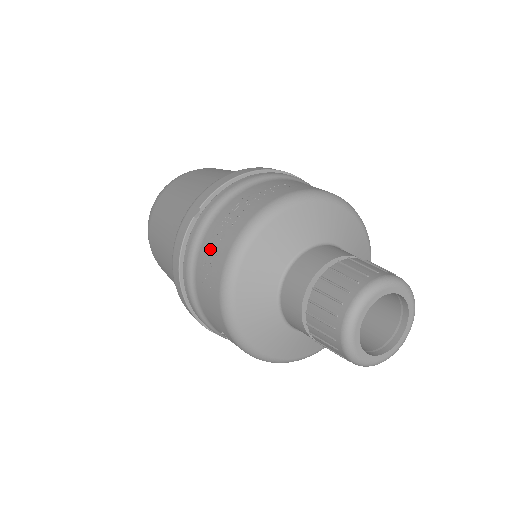
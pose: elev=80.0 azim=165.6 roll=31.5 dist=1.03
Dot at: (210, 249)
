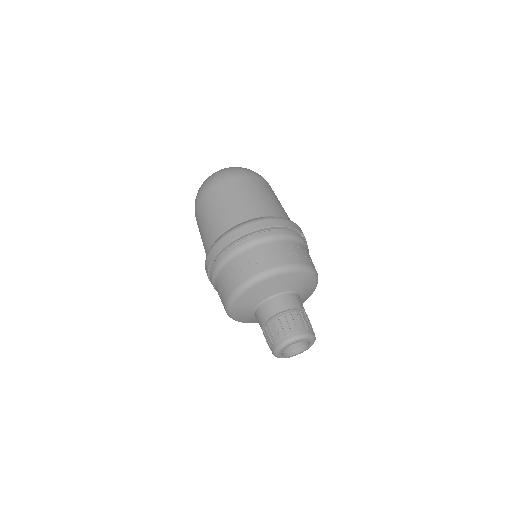
Dot at: (220, 287)
